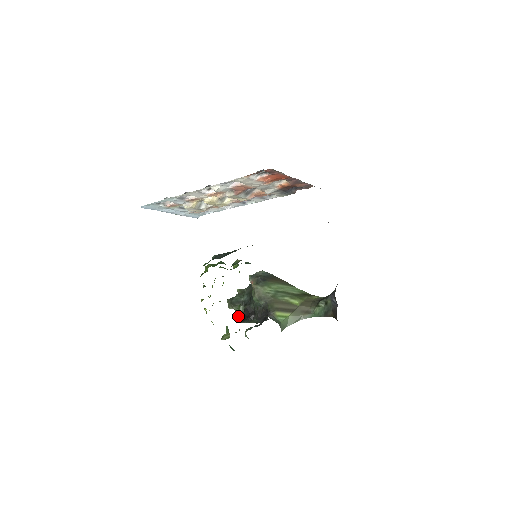
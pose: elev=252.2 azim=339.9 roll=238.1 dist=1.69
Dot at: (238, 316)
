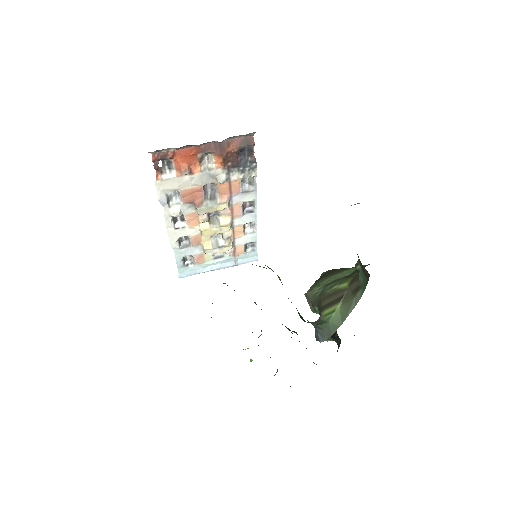
Dot at: occluded
